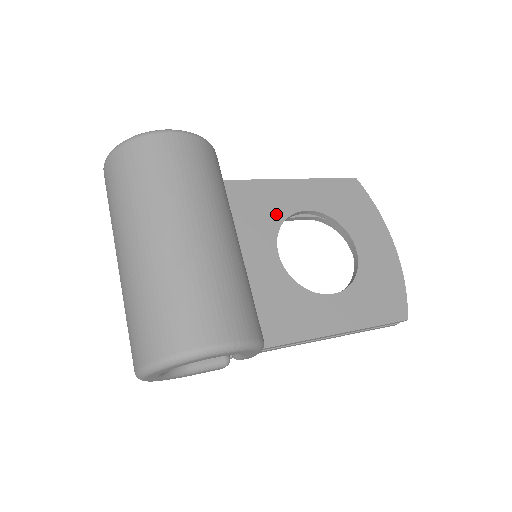
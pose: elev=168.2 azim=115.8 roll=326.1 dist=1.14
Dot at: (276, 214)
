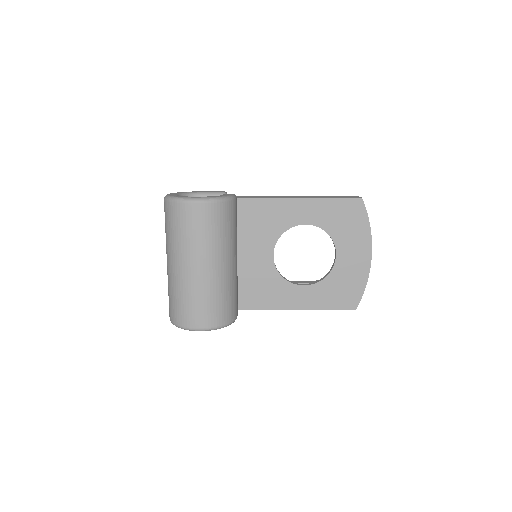
Dot at: (281, 226)
